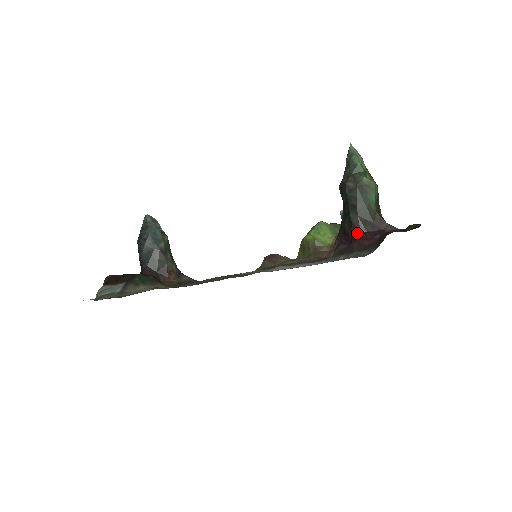
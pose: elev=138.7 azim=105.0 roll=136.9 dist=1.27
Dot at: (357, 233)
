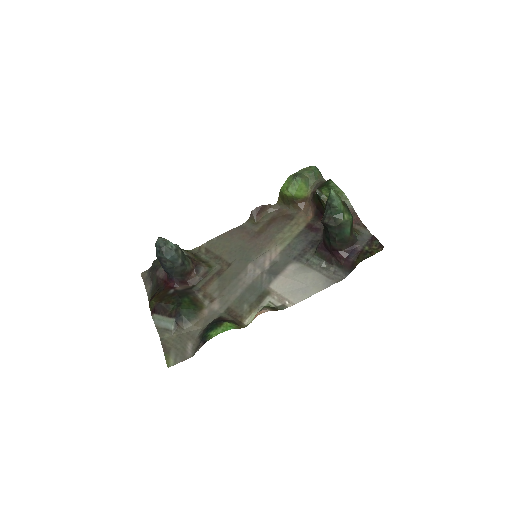
Dot at: (335, 251)
